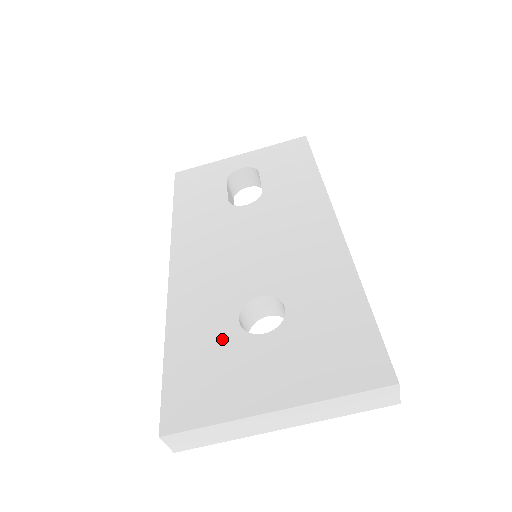
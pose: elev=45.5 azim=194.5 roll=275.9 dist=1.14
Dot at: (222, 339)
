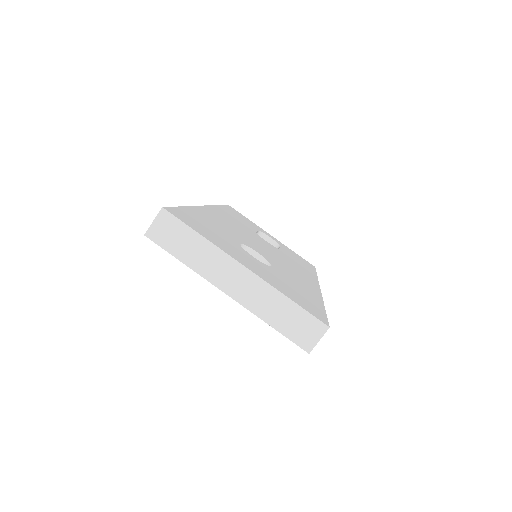
Dot at: (226, 236)
